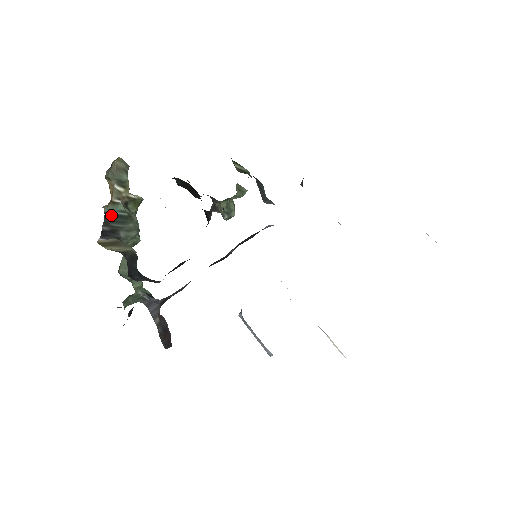
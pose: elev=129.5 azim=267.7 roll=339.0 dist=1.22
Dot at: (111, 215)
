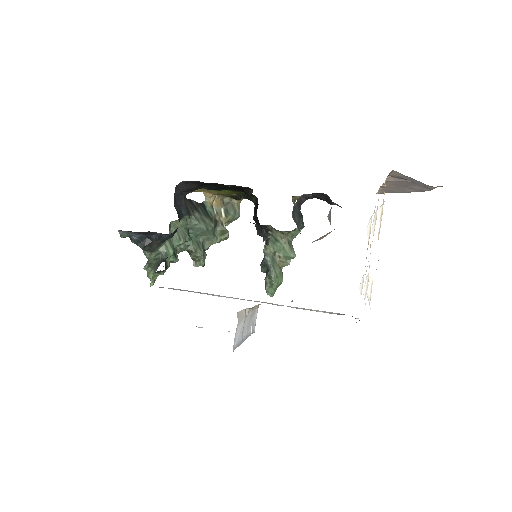
Dot at: (204, 207)
